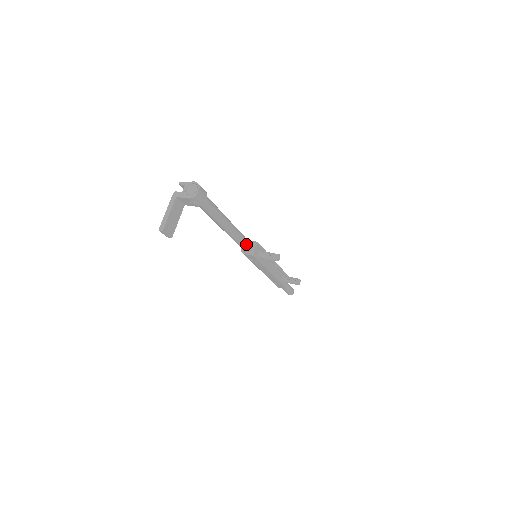
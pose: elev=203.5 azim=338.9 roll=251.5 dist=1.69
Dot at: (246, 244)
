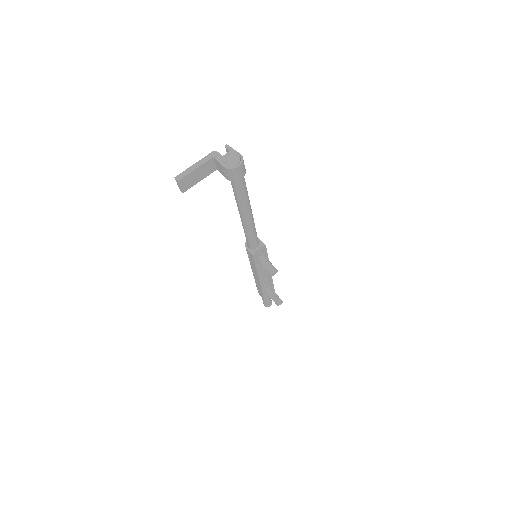
Dot at: (253, 241)
